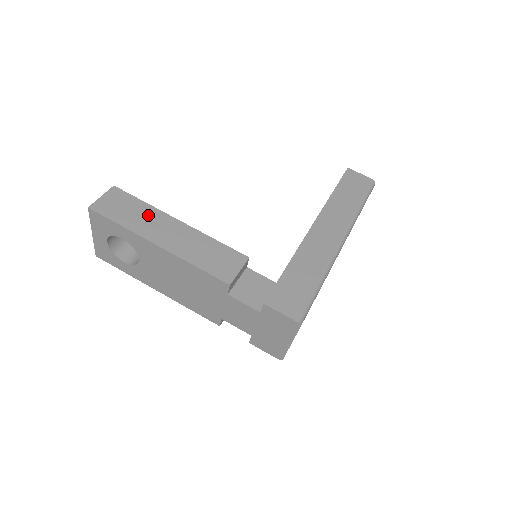
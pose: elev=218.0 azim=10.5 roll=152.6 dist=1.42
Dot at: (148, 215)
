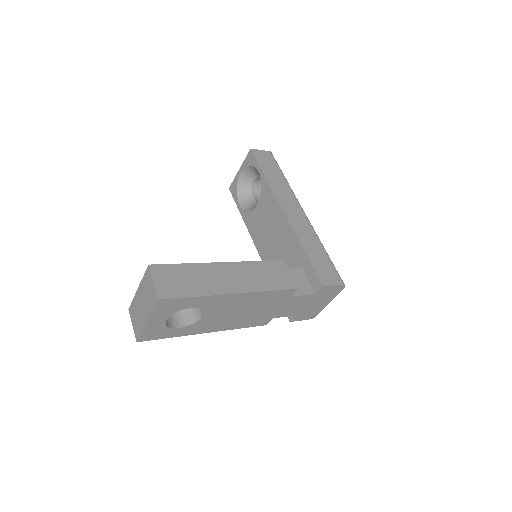
Dot at: (202, 273)
